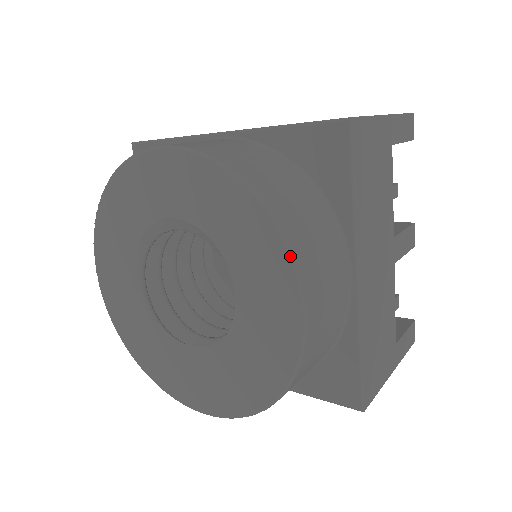
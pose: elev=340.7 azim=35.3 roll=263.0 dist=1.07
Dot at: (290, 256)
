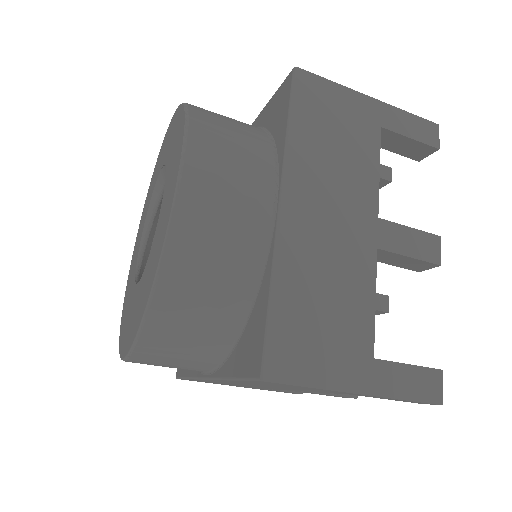
Dot at: (184, 137)
